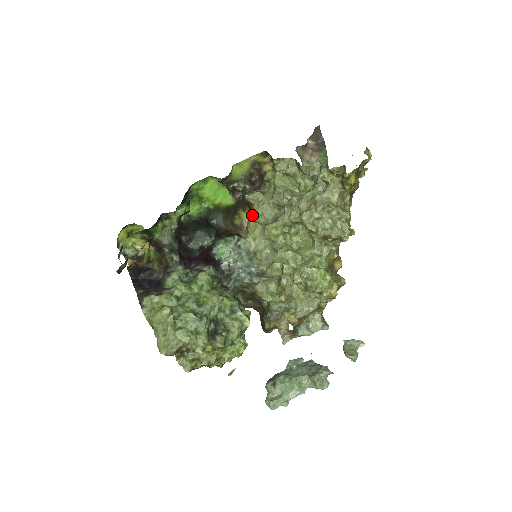
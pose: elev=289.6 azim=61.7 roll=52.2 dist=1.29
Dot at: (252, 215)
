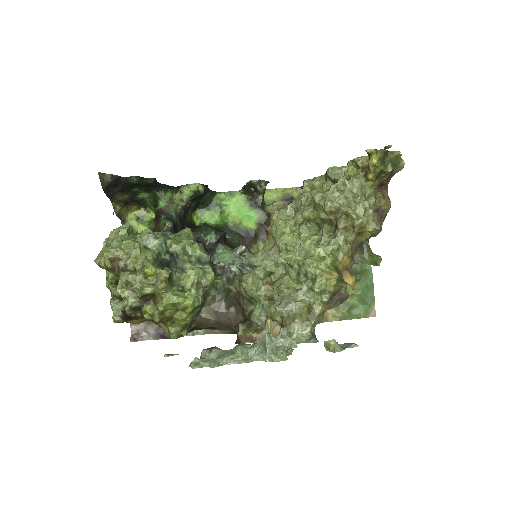
Dot at: (268, 232)
